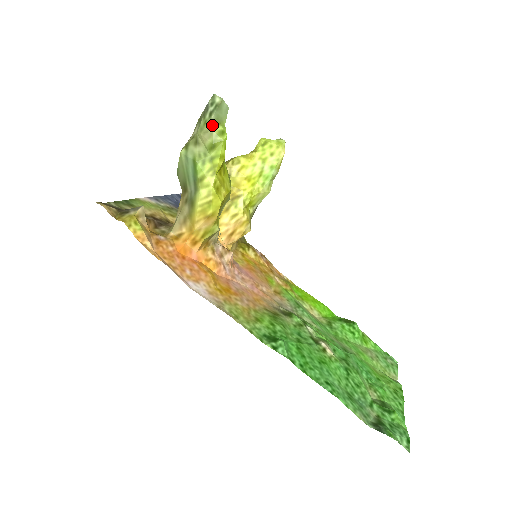
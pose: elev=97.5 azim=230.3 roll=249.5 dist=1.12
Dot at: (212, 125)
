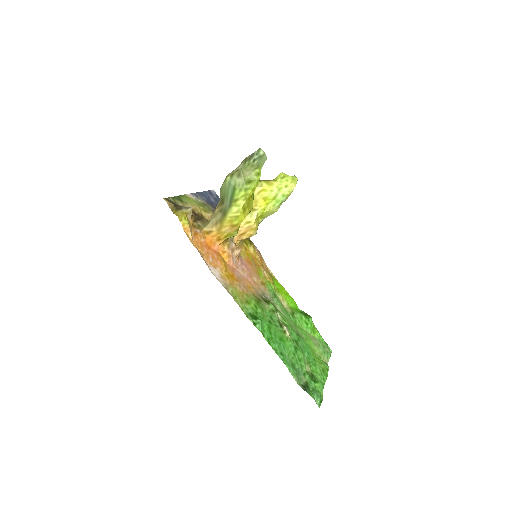
Dot at: (253, 168)
